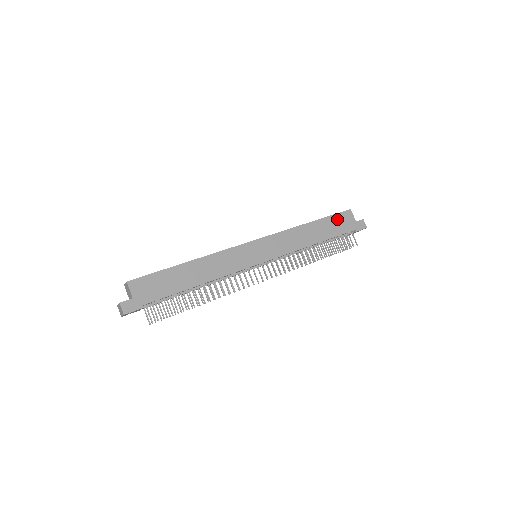
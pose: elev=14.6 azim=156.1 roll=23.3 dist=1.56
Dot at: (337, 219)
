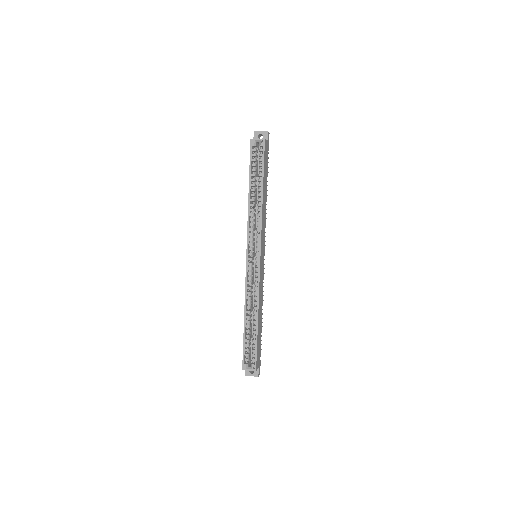
Dot at: (265, 161)
